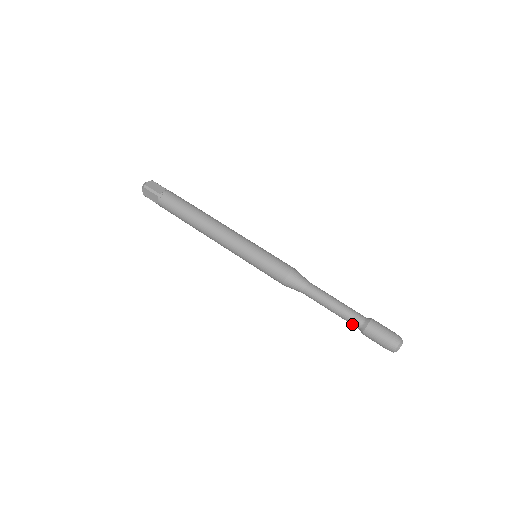
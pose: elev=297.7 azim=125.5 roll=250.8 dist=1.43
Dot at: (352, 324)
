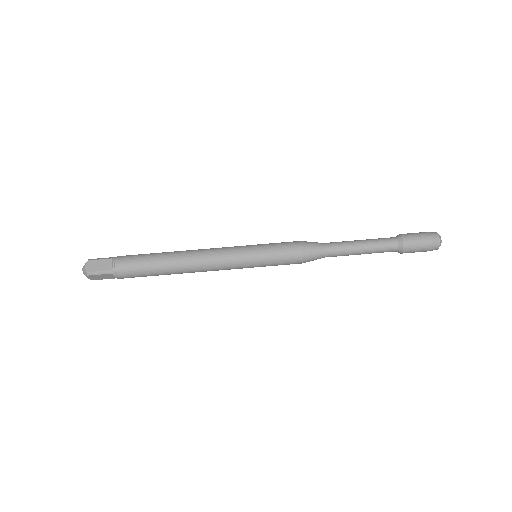
Dot at: occluded
